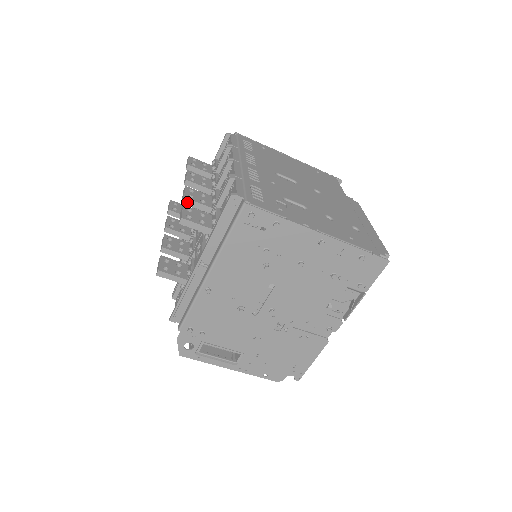
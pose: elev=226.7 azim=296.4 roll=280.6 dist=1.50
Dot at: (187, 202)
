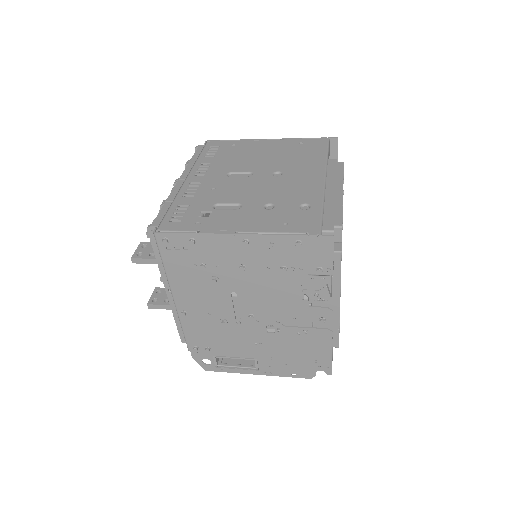
Dot at: occluded
